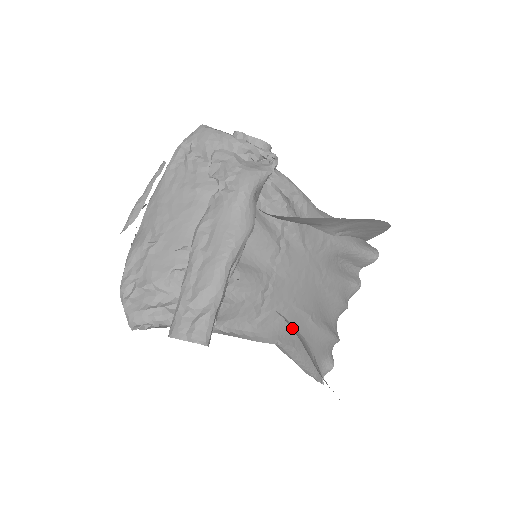
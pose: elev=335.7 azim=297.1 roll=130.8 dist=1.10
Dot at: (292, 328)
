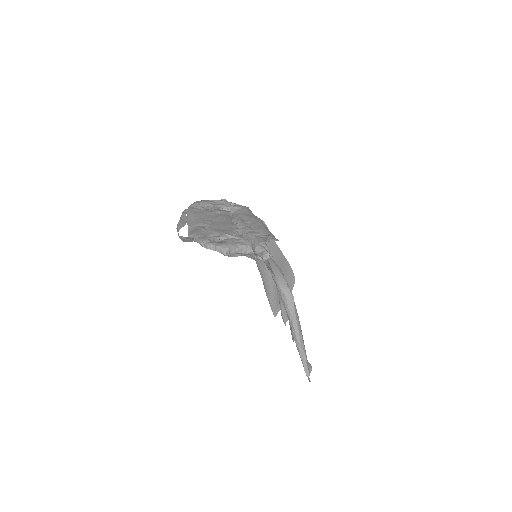
Dot at: occluded
